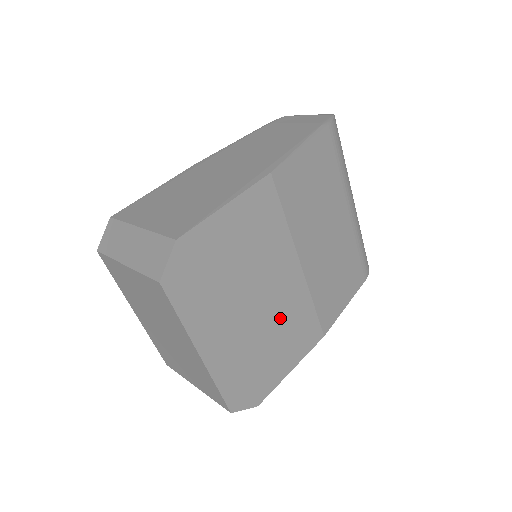
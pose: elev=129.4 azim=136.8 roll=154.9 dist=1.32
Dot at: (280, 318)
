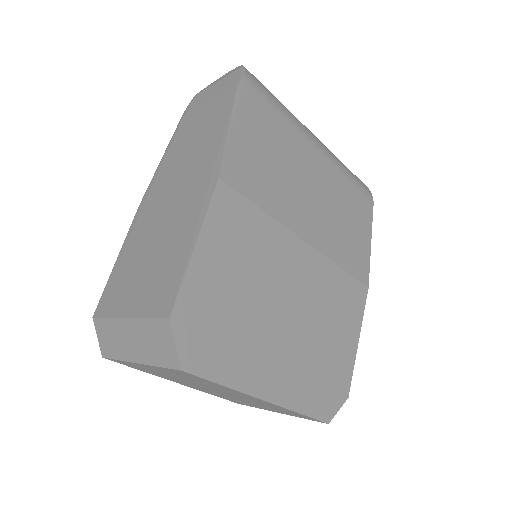
Dot at: (318, 306)
